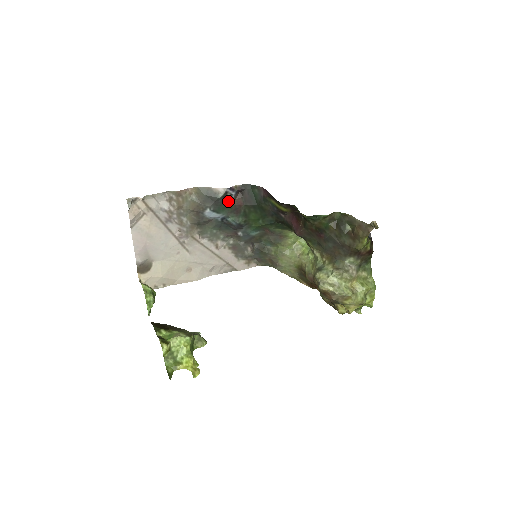
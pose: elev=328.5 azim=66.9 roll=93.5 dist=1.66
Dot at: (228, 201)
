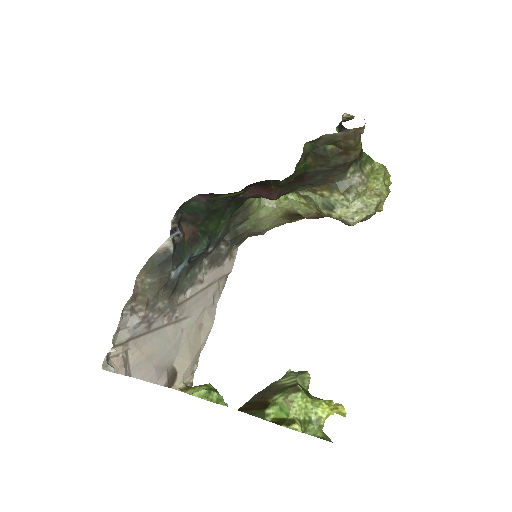
Dot at: (181, 243)
